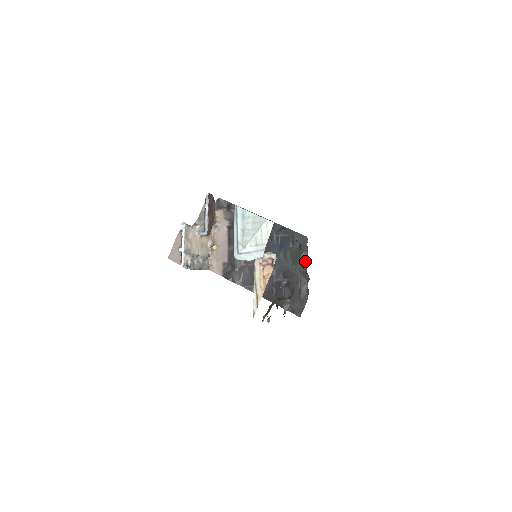
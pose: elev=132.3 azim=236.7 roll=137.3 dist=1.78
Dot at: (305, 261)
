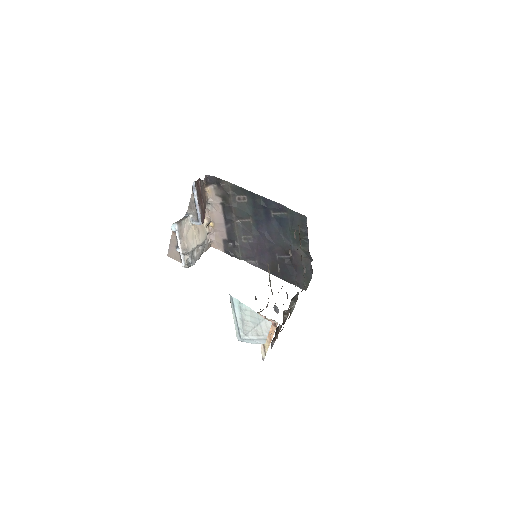
Dot at: (306, 240)
